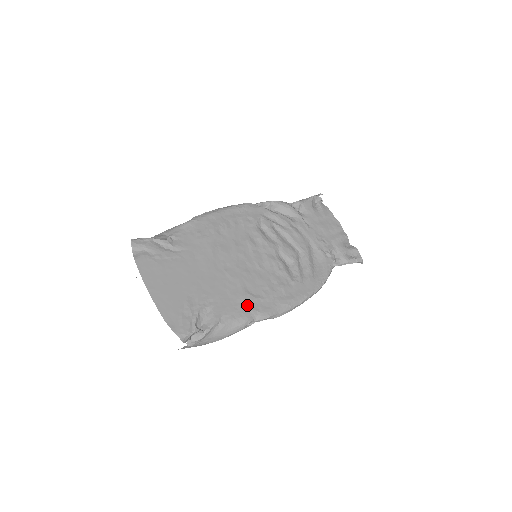
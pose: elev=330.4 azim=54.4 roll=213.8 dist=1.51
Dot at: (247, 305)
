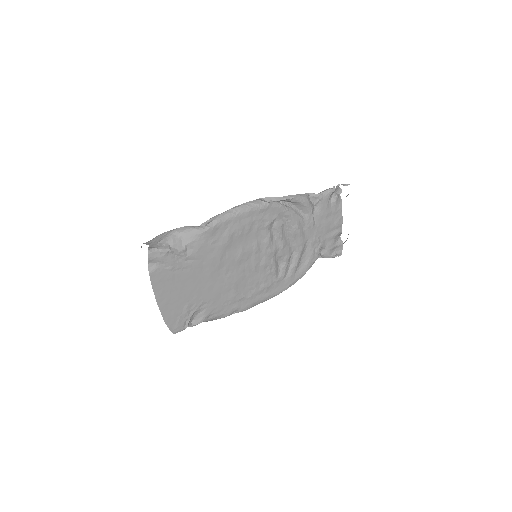
Dot at: (233, 304)
